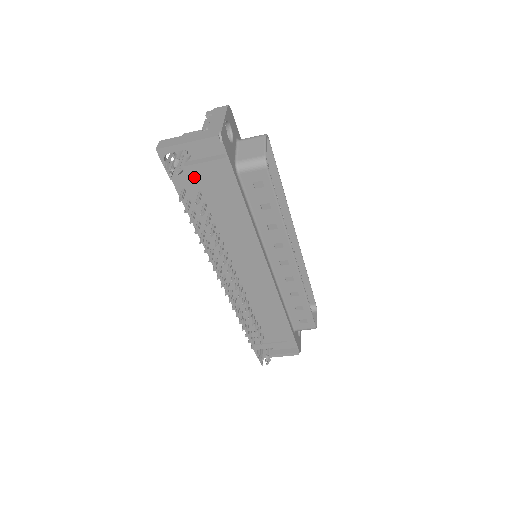
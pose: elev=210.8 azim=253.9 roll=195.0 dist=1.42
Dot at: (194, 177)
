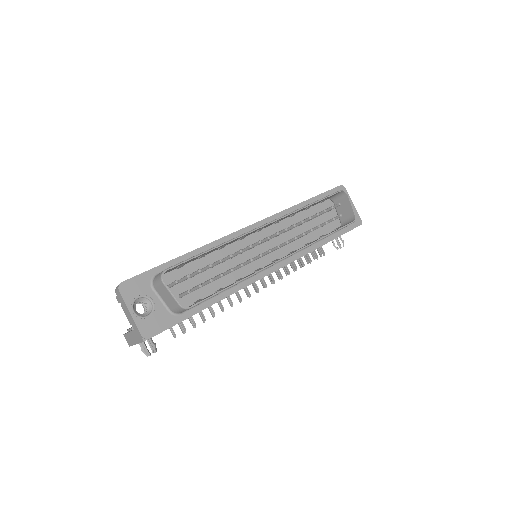
Dot at: occluded
